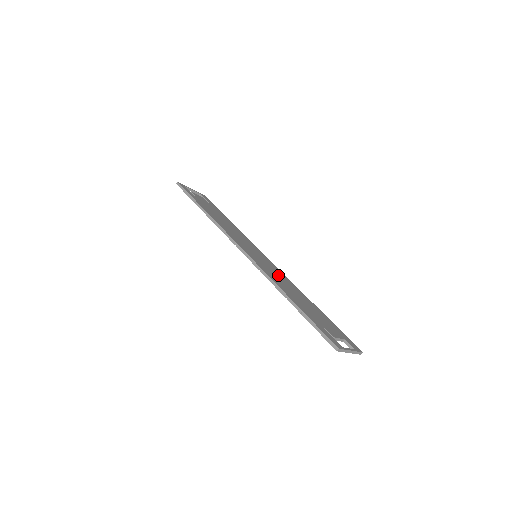
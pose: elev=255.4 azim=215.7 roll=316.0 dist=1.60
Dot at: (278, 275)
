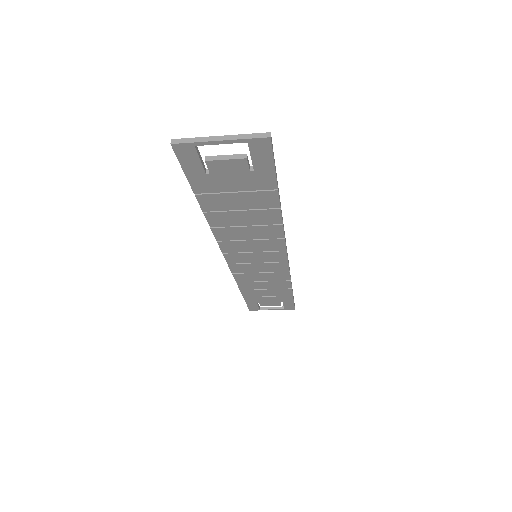
Dot at: (255, 235)
